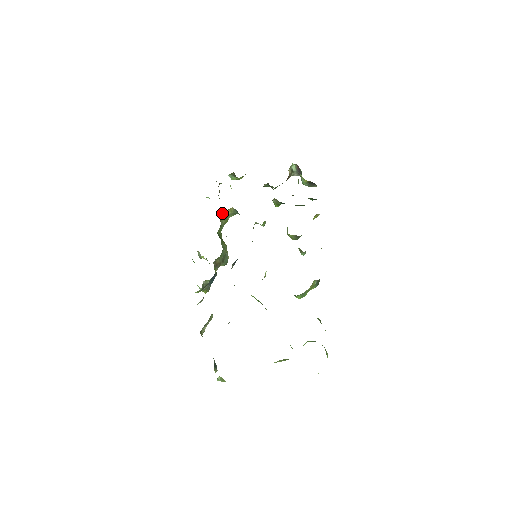
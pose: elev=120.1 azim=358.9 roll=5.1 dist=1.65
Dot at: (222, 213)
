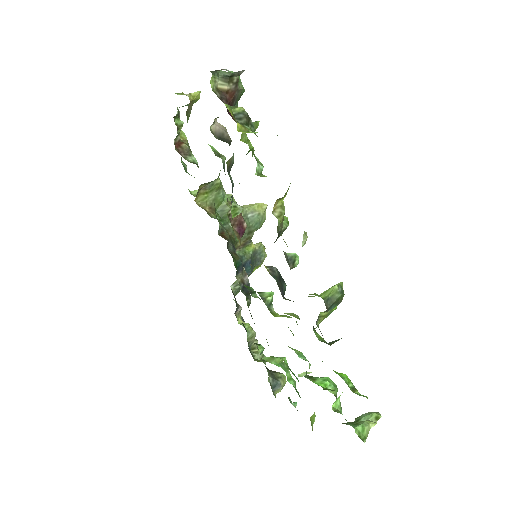
Dot at: (198, 195)
